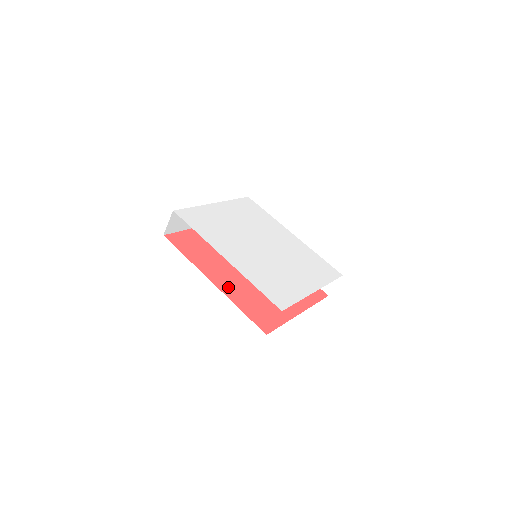
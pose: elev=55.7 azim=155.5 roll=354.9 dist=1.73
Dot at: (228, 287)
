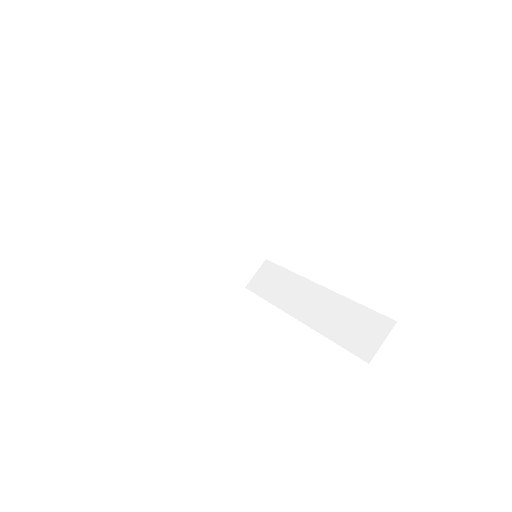
Dot at: occluded
